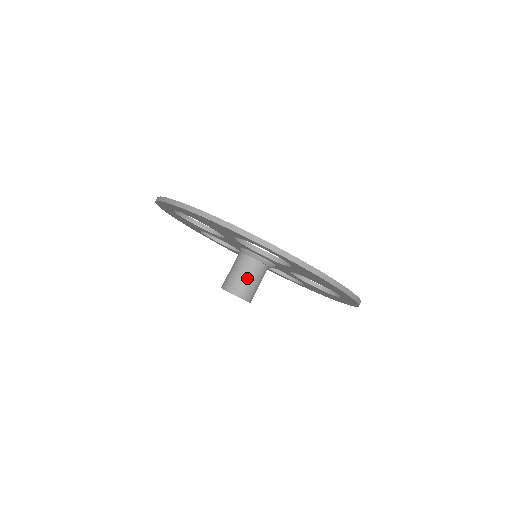
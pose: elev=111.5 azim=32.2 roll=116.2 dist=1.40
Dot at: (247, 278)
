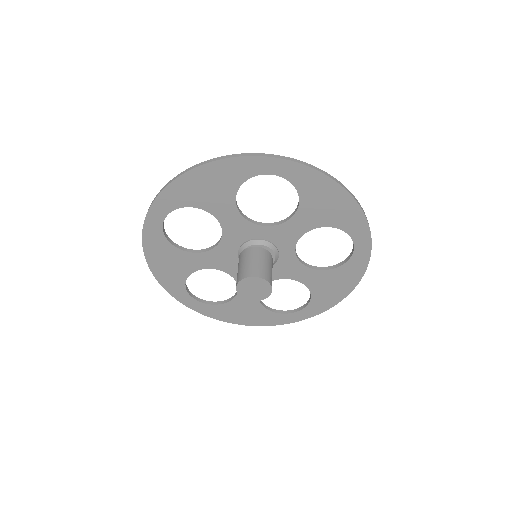
Dot at: (259, 261)
